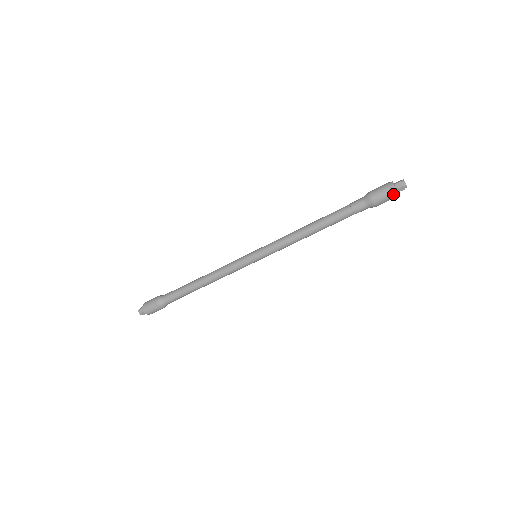
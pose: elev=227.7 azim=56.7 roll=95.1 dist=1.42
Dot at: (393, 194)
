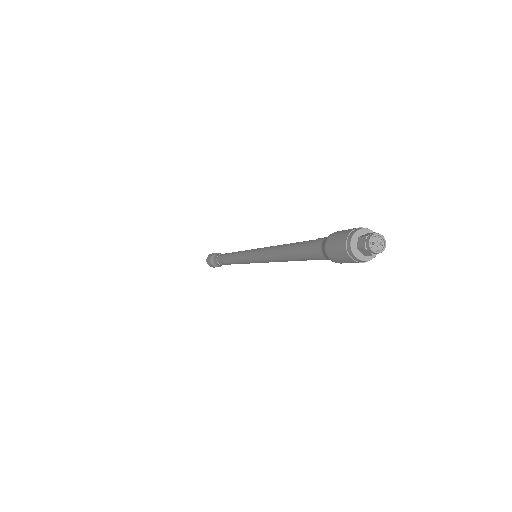
Dot at: (349, 256)
